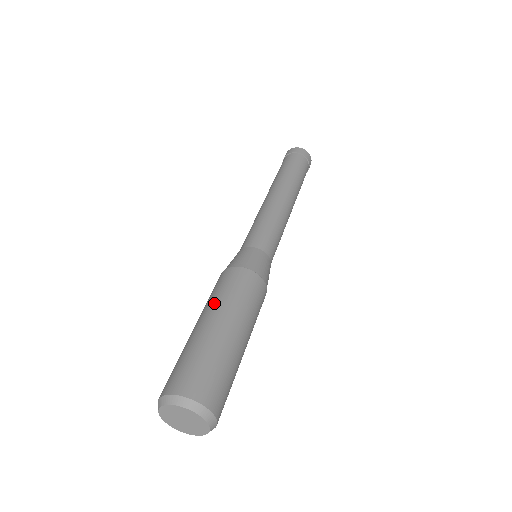
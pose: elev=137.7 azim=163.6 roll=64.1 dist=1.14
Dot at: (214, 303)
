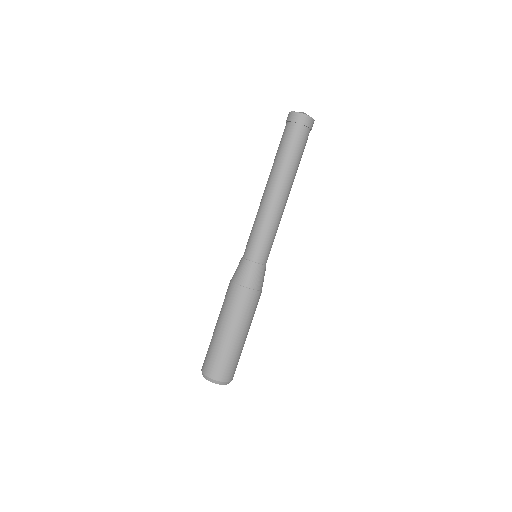
Dot at: (237, 320)
